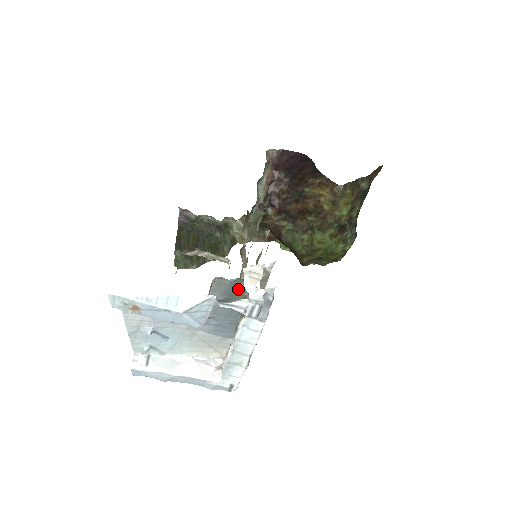
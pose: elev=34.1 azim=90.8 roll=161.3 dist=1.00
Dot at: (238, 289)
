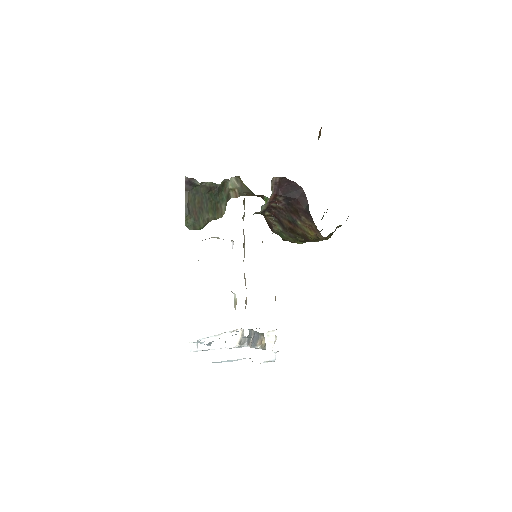
Dot at: occluded
